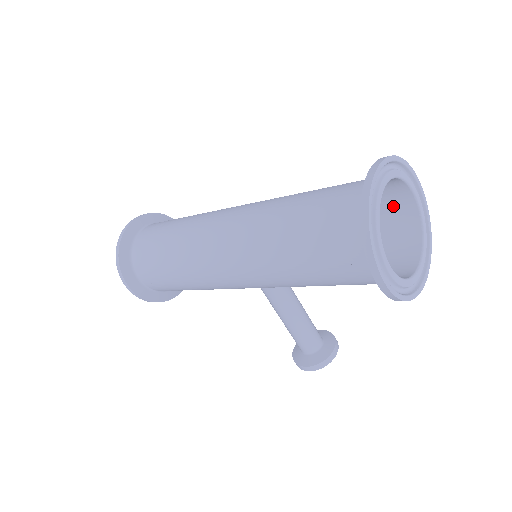
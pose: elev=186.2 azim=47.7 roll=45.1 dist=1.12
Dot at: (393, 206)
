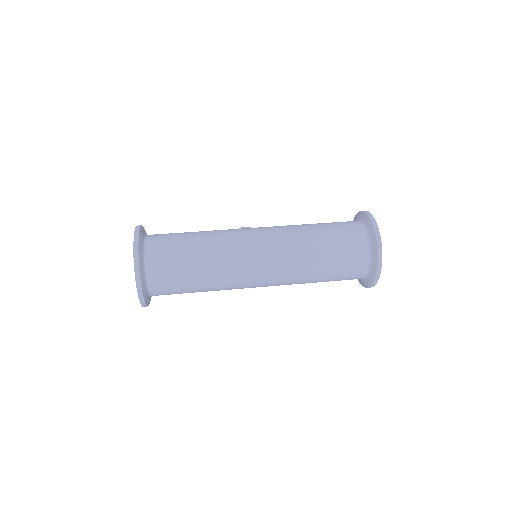
Dot at: occluded
